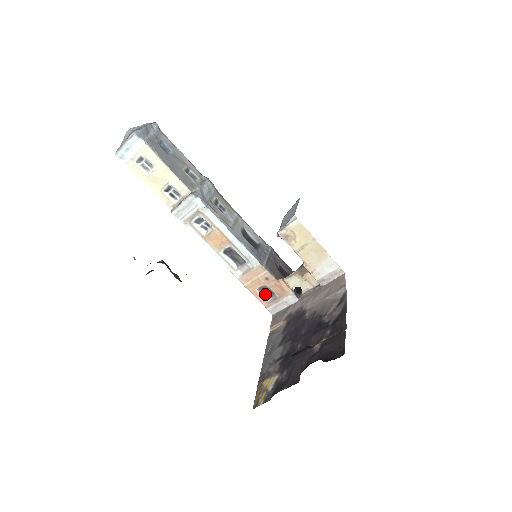
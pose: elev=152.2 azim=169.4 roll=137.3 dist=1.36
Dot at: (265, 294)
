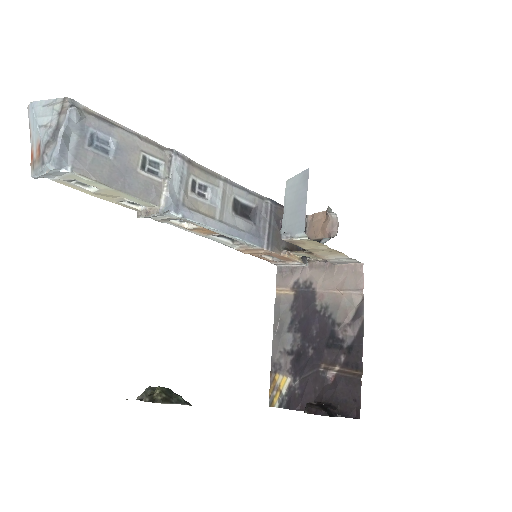
Dot at: (267, 255)
